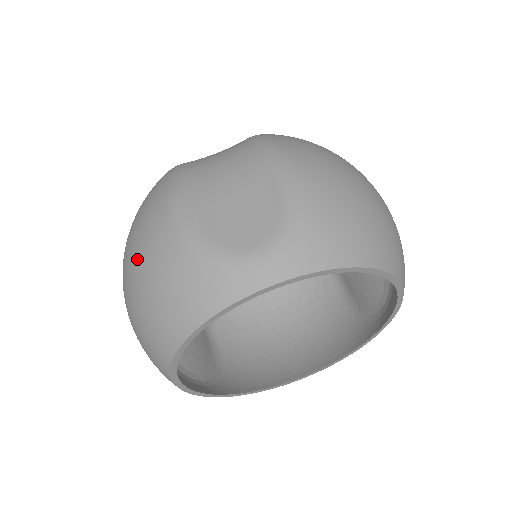
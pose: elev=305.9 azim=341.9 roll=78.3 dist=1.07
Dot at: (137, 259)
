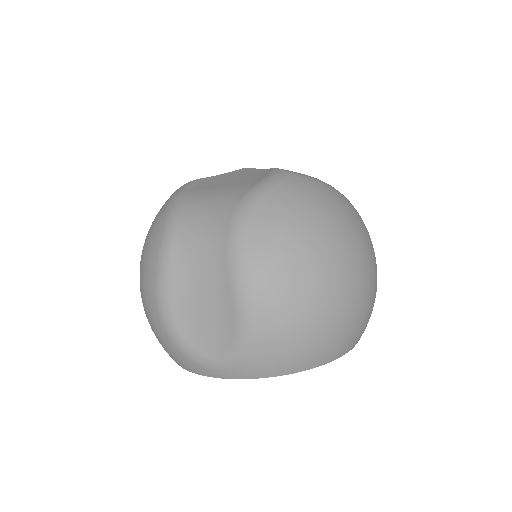
Dot at: (142, 302)
